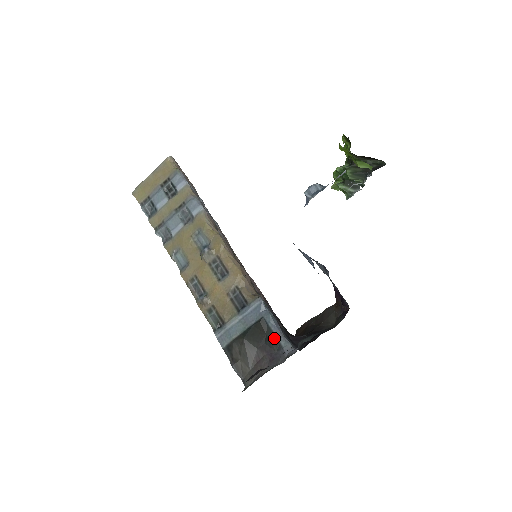
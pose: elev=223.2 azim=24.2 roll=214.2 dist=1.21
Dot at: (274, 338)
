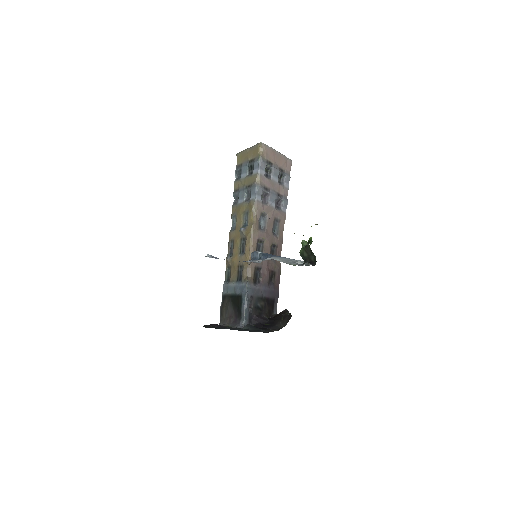
Dot at: (240, 311)
